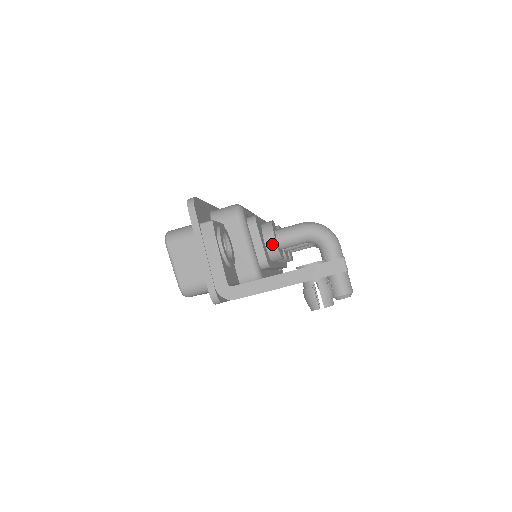
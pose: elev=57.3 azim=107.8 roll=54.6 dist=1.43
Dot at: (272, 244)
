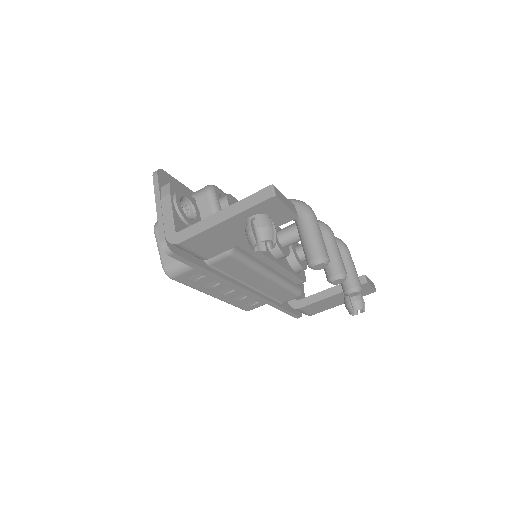
Dot at: occluded
